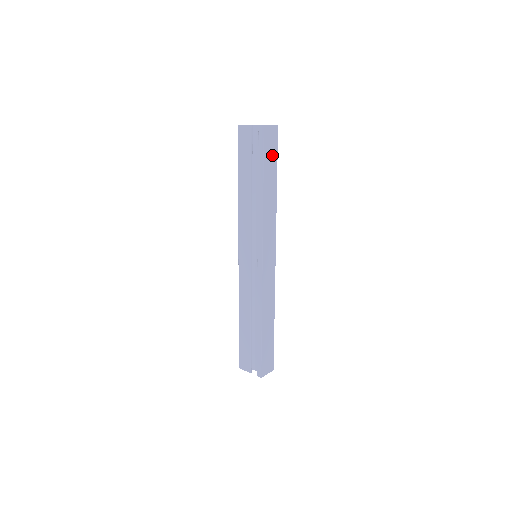
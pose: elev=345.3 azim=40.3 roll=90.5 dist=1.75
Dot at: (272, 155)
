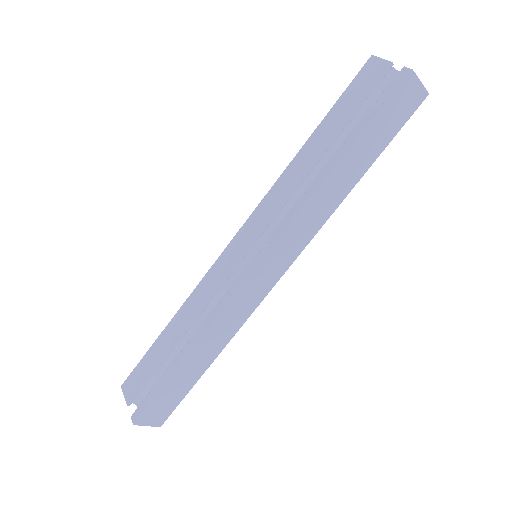
Dot at: (388, 128)
